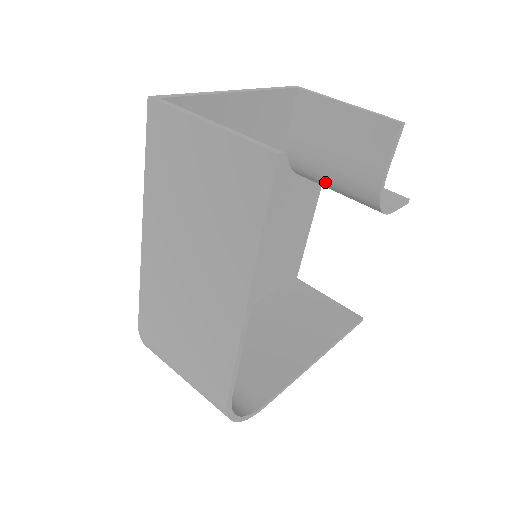
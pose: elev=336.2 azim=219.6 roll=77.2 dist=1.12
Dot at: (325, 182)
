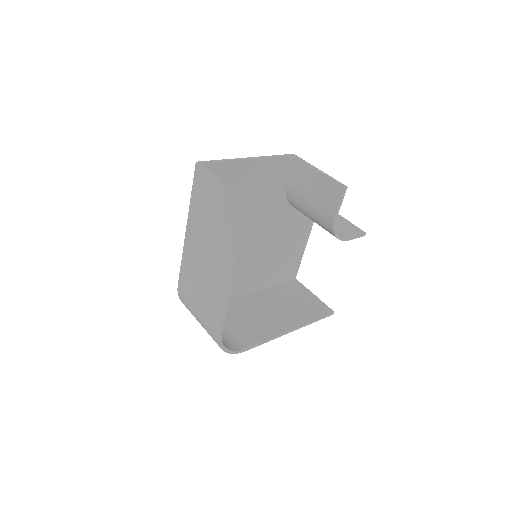
Dot at: (307, 215)
